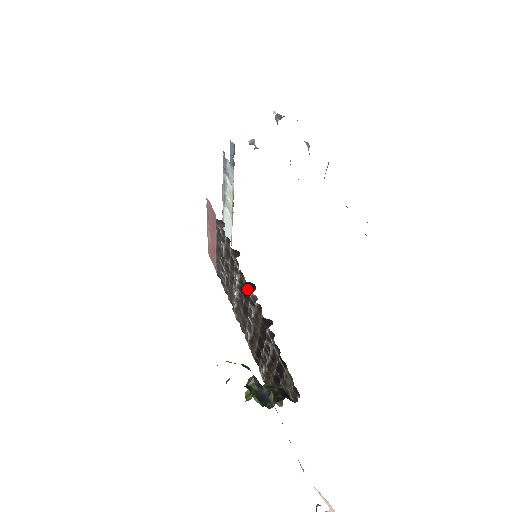
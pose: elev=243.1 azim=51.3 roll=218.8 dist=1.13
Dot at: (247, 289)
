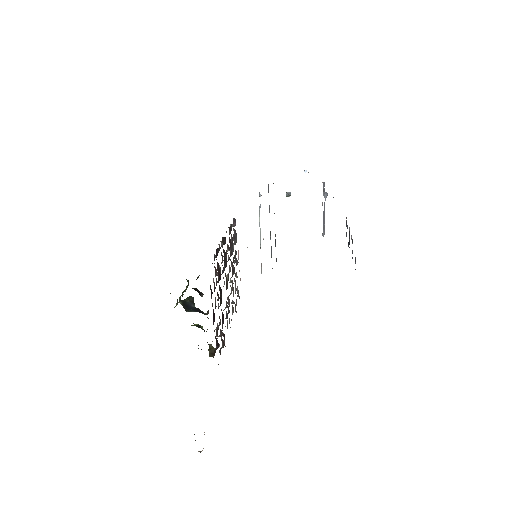
Dot at: occluded
